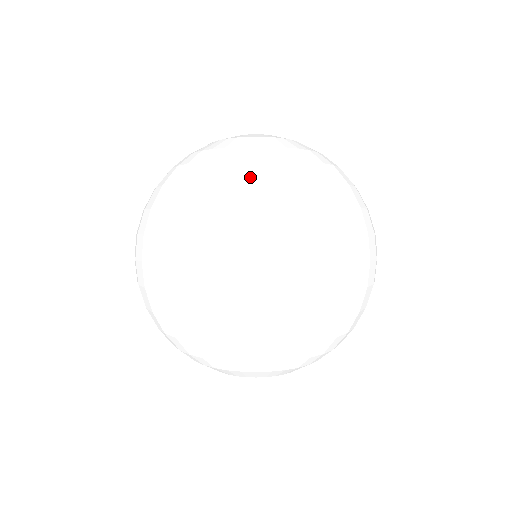
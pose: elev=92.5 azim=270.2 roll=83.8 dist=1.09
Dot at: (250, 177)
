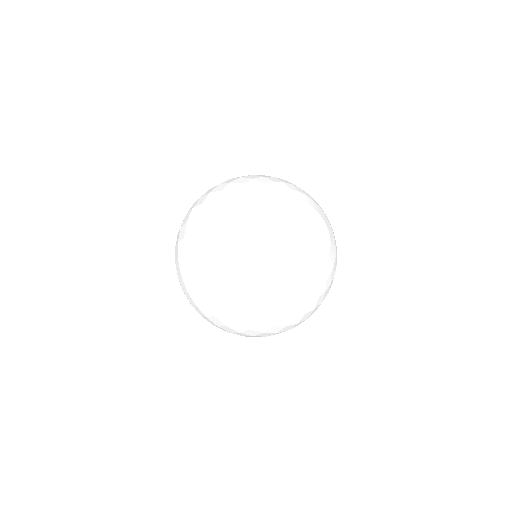
Dot at: (259, 302)
